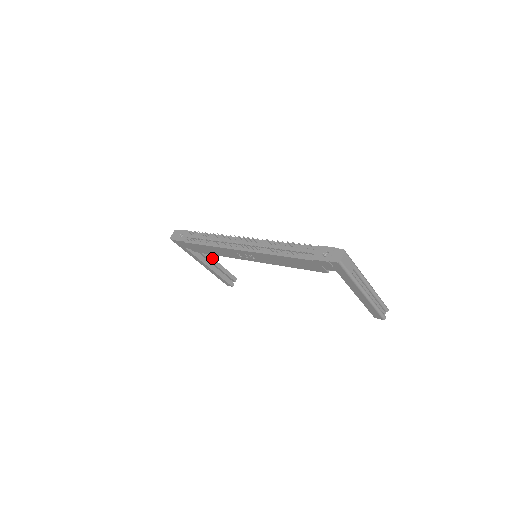
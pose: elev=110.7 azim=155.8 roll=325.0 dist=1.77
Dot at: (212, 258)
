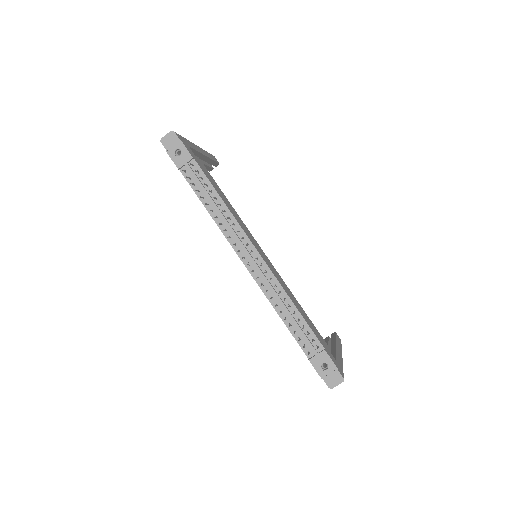
Dot at: (203, 155)
